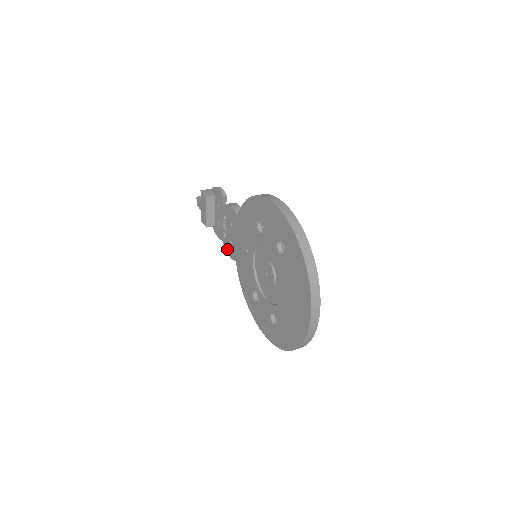
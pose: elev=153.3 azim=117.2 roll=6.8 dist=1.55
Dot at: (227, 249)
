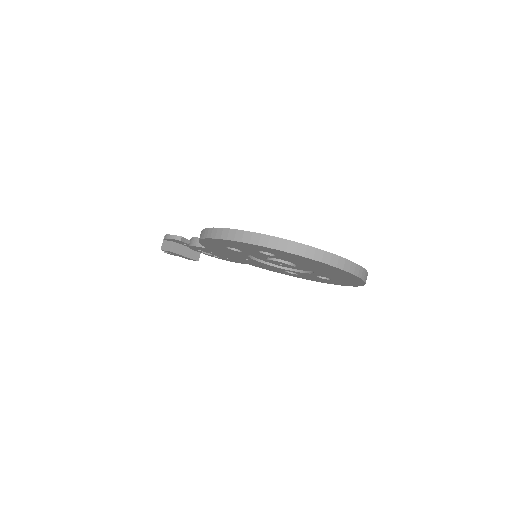
Dot at: (230, 261)
